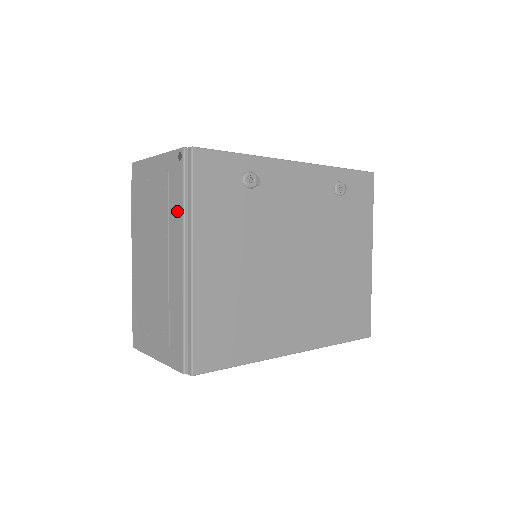
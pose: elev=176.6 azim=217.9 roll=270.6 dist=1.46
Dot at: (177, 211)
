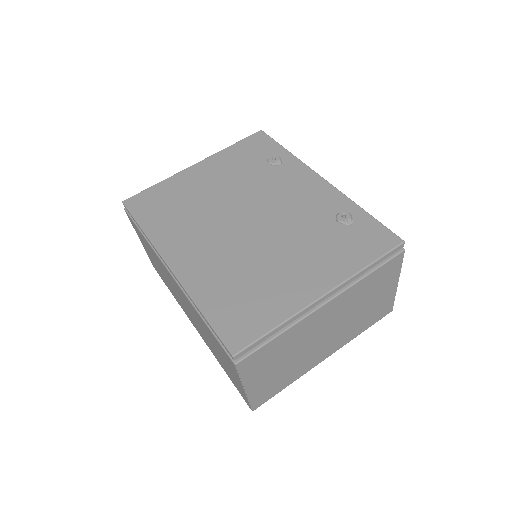
Dot at: occluded
